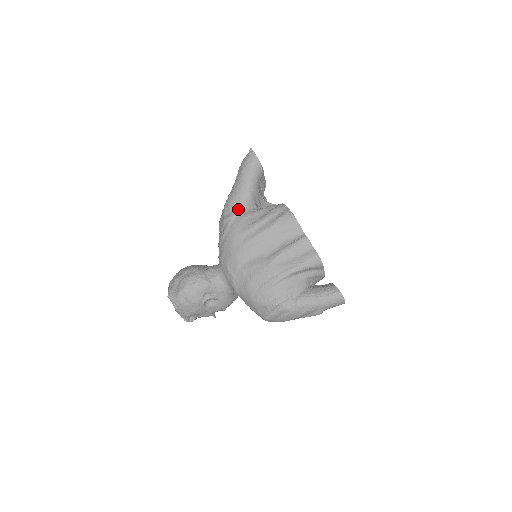
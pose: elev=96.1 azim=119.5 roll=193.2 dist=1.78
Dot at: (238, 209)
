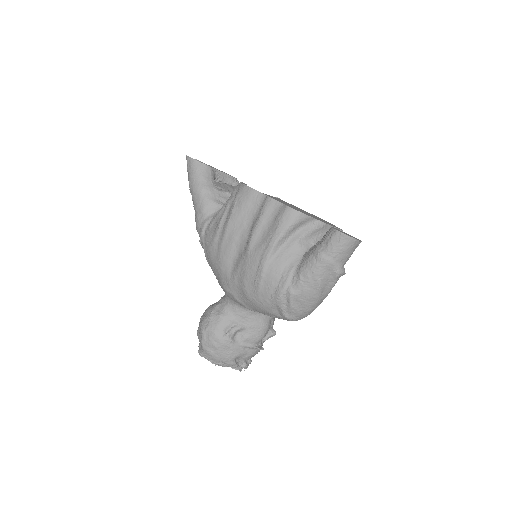
Dot at: (203, 221)
